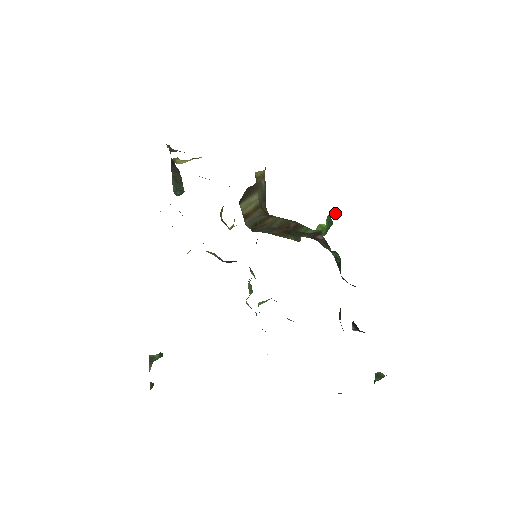
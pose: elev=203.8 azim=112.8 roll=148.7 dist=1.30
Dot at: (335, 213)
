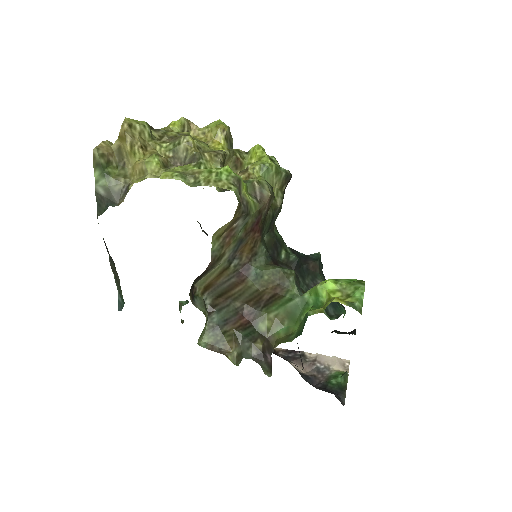
Dot at: (323, 309)
